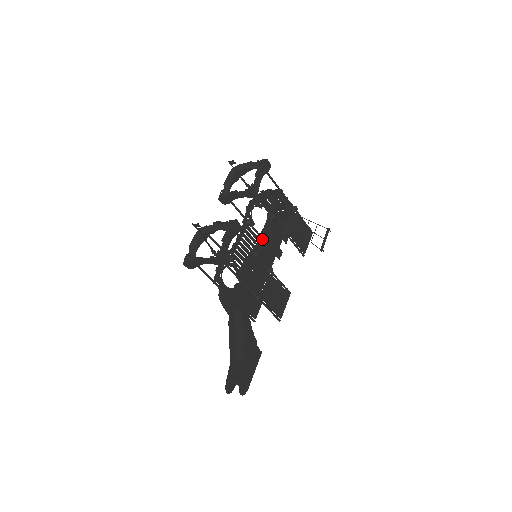
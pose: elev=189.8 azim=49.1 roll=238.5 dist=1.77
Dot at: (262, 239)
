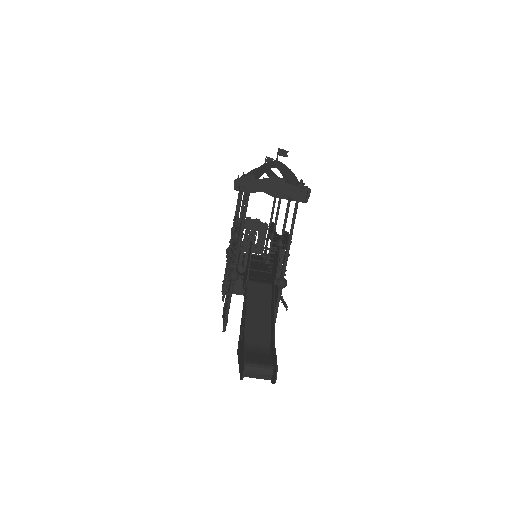
Dot at: (278, 239)
